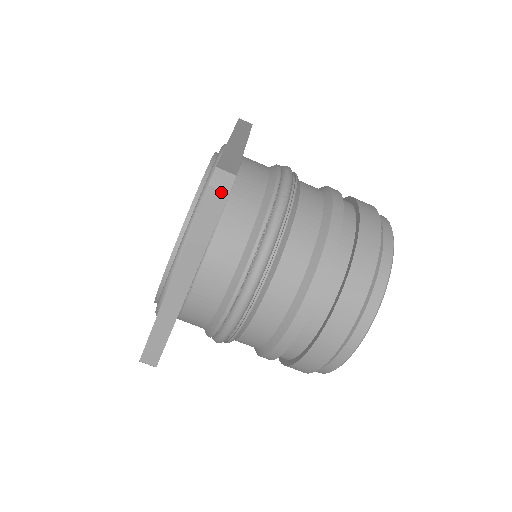
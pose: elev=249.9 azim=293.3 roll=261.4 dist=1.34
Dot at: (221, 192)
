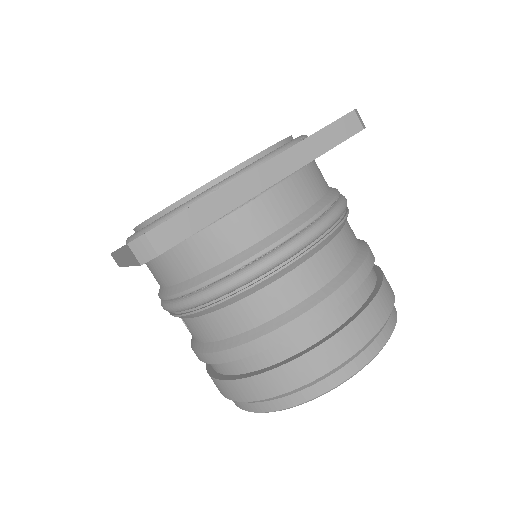
Dot at: (359, 123)
